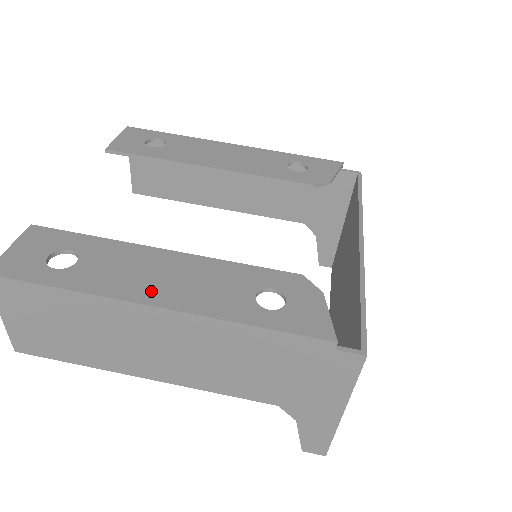
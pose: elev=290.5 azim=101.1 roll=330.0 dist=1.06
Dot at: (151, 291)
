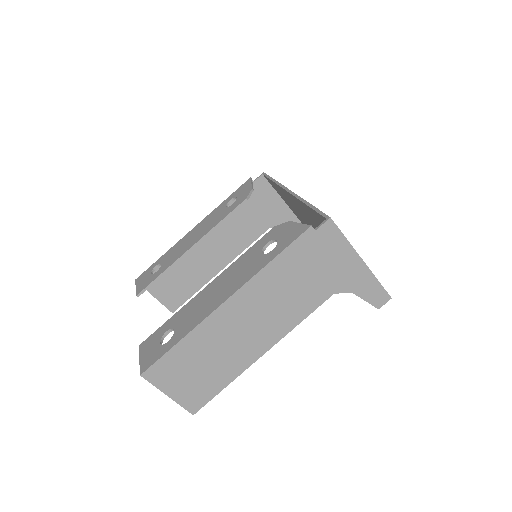
Dot at: (217, 301)
